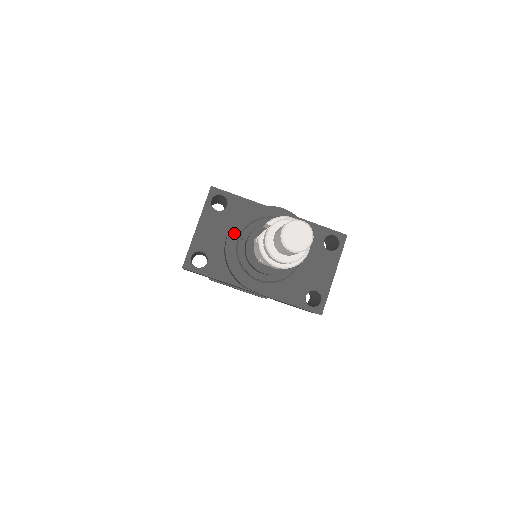
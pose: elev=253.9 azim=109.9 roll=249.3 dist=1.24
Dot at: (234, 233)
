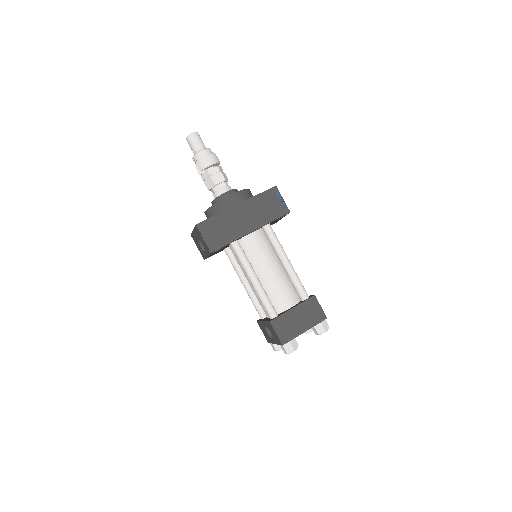
Dot at: occluded
